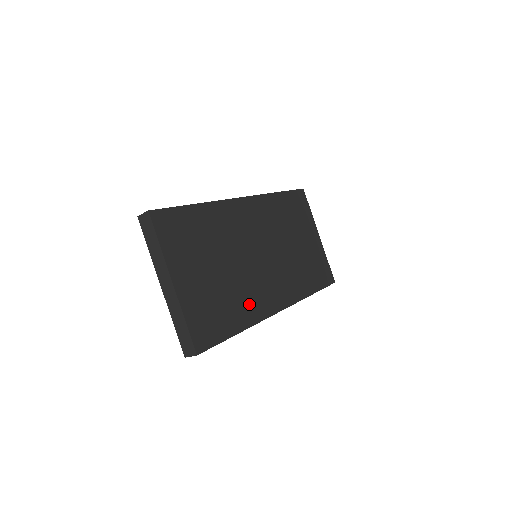
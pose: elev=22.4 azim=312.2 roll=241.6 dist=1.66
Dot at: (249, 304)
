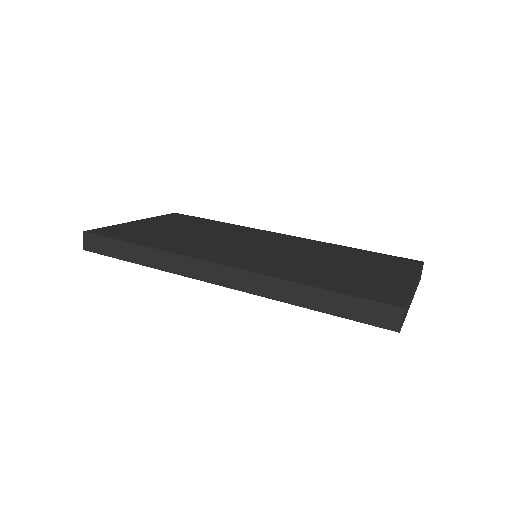
Dot at: (183, 246)
